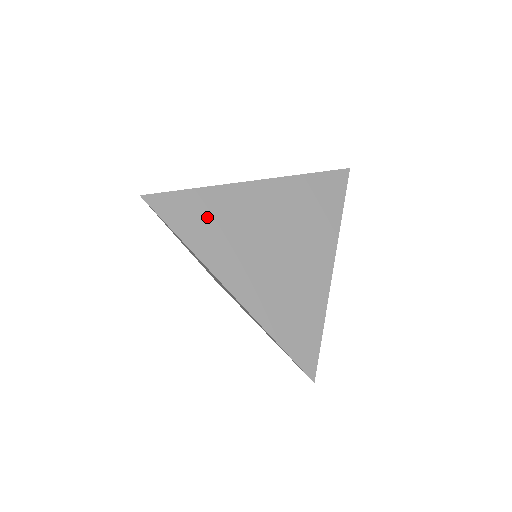
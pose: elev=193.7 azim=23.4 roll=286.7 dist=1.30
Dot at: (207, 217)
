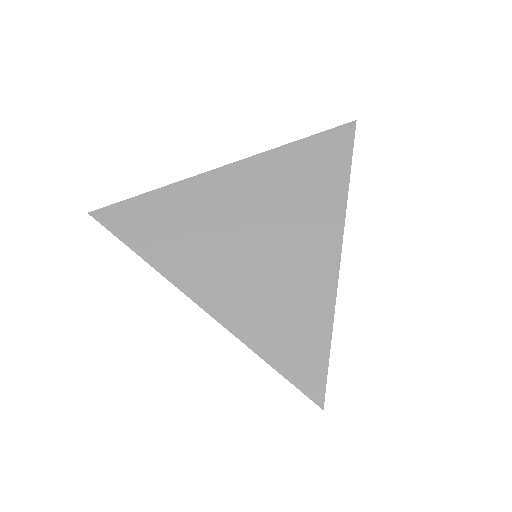
Dot at: (165, 221)
